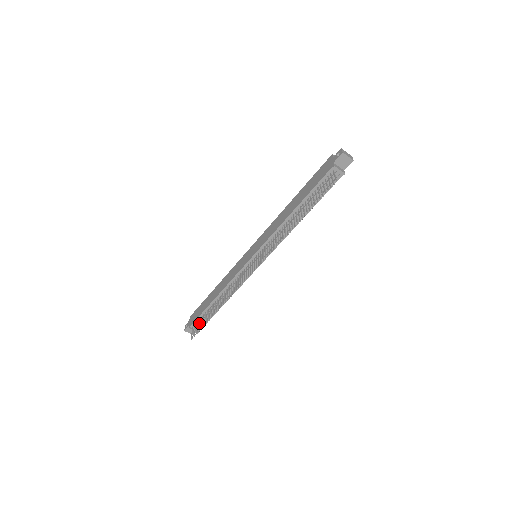
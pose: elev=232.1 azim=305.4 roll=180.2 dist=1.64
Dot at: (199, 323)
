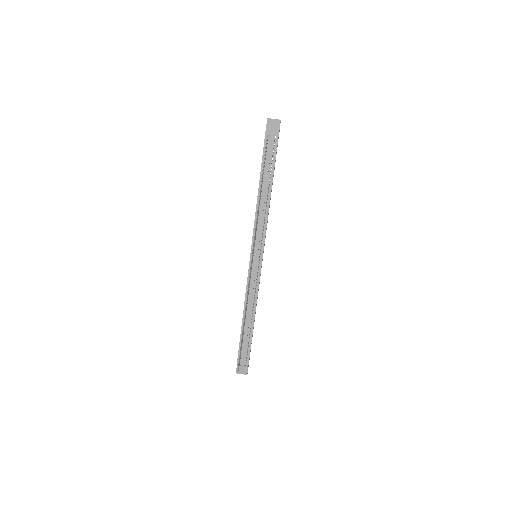
Dot at: (242, 355)
